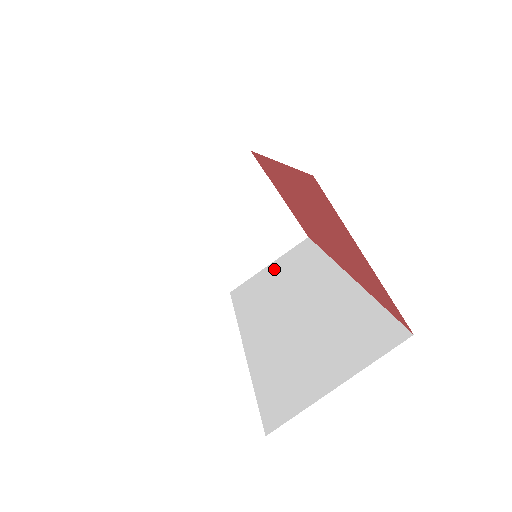
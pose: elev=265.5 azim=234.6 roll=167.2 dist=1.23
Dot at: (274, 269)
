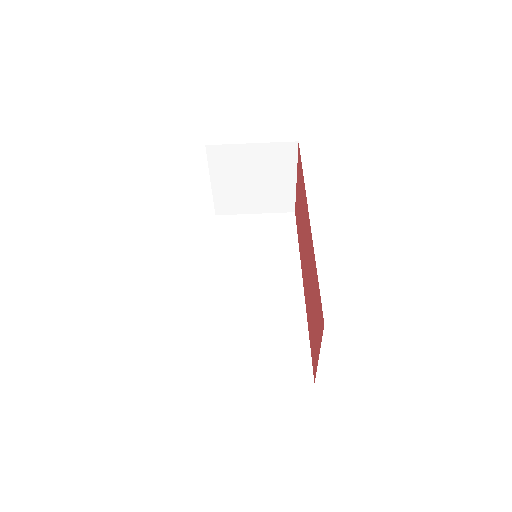
Dot at: (257, 225)
